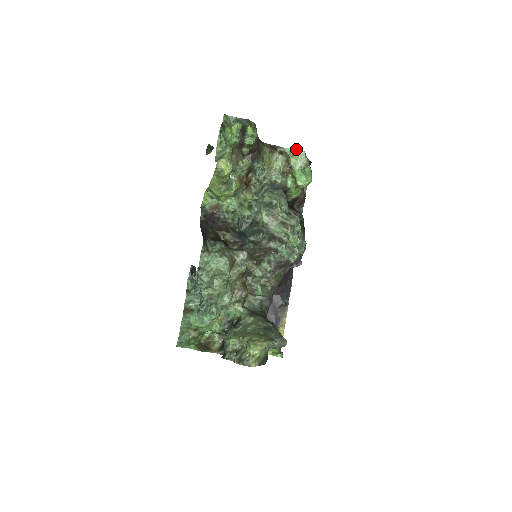
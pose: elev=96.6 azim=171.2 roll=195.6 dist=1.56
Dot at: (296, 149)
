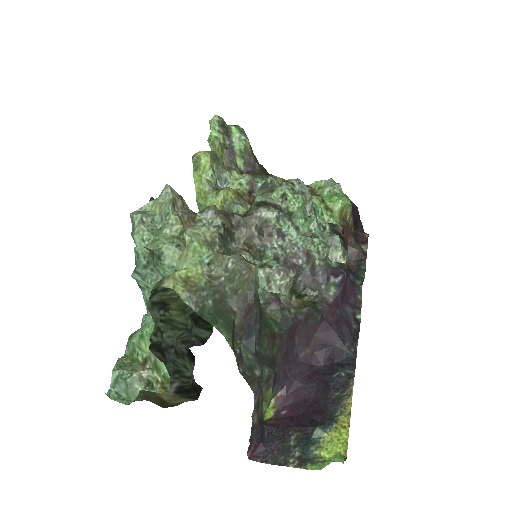
Dot at: (321, 180)
